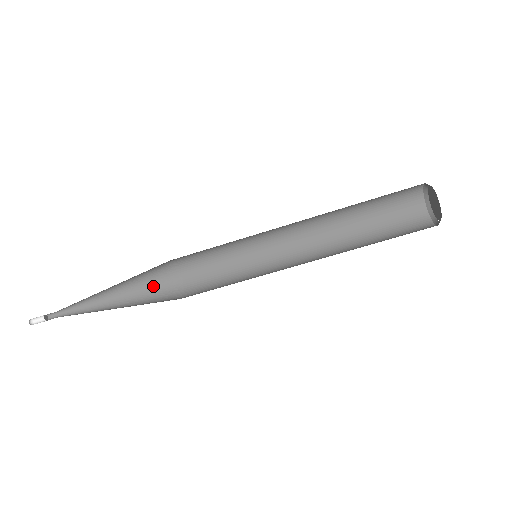
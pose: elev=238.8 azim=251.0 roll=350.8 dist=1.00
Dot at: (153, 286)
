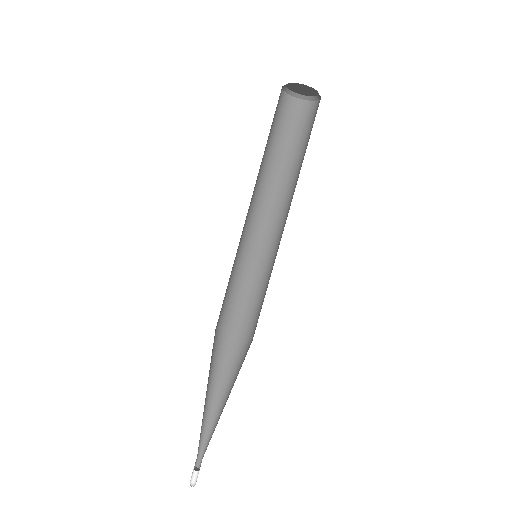
Dot at: (233, 362)
